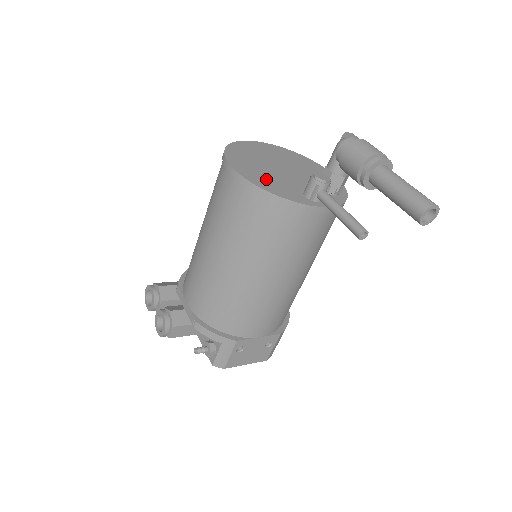
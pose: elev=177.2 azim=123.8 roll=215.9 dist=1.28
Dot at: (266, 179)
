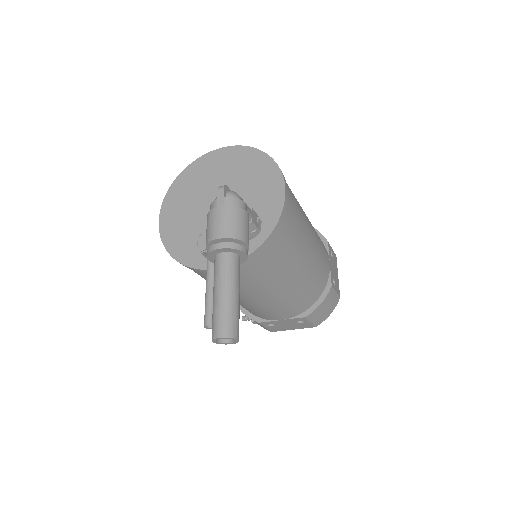
Dot at: (182, 232)
